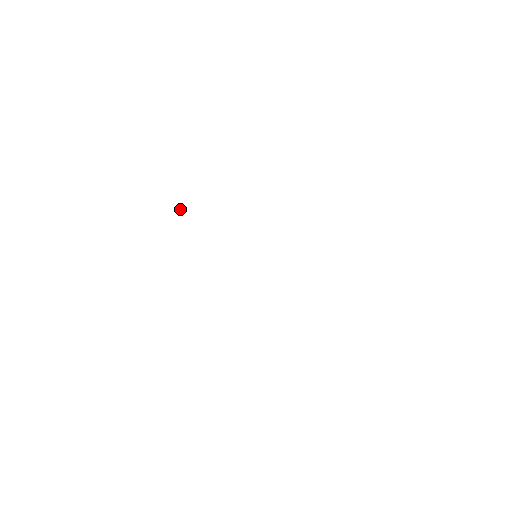
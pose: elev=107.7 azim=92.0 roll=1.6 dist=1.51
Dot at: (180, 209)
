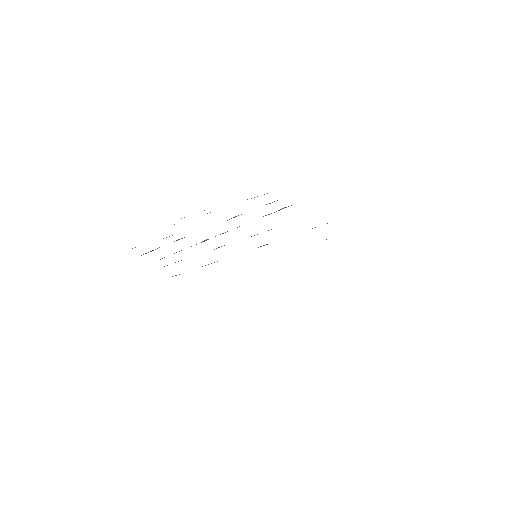
Dot at: occluded
